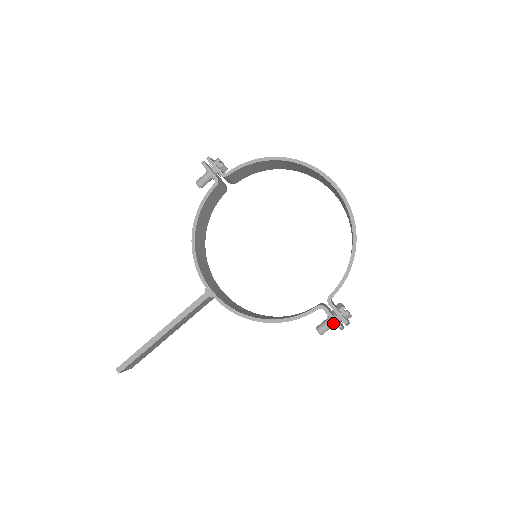
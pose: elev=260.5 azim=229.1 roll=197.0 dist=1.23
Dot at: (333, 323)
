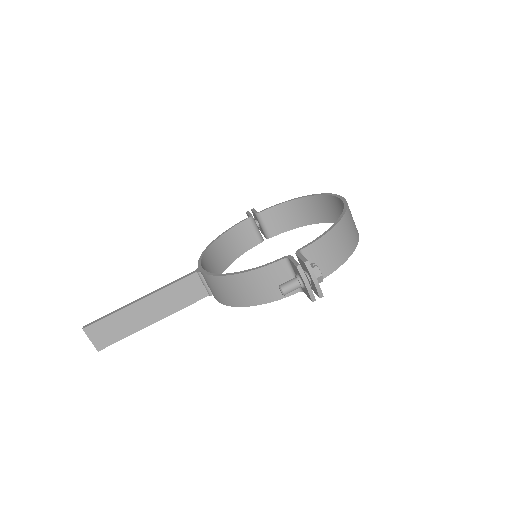
Dot at: (297, 277)
